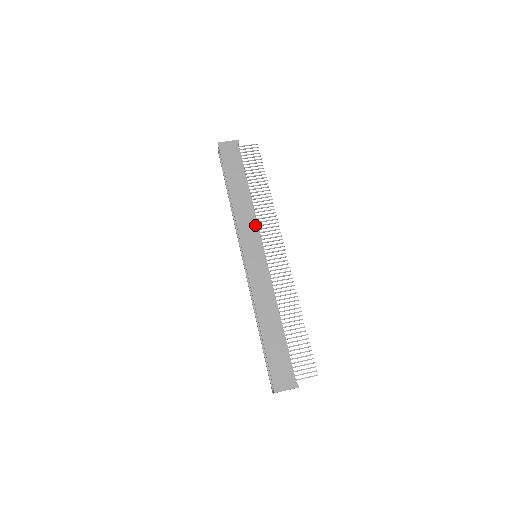
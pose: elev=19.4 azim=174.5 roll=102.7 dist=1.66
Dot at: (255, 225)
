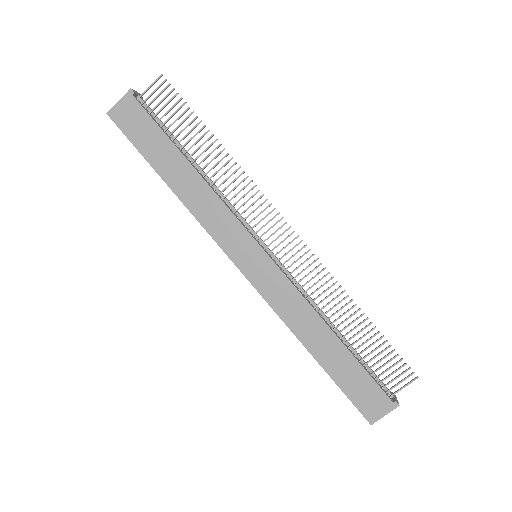
Dot at: (230, 215)
